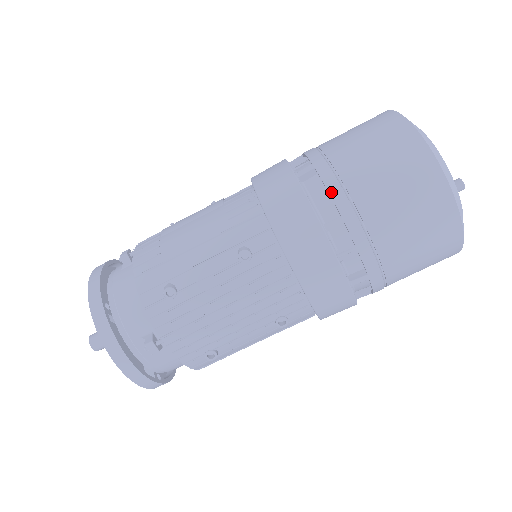
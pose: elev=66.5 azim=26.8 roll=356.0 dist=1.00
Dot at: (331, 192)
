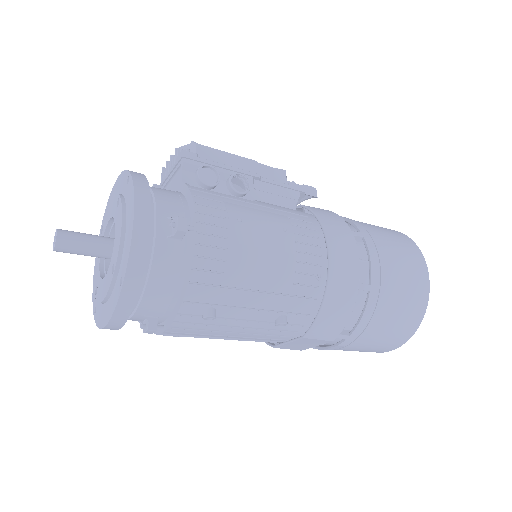
Dot at: (362, 321)
